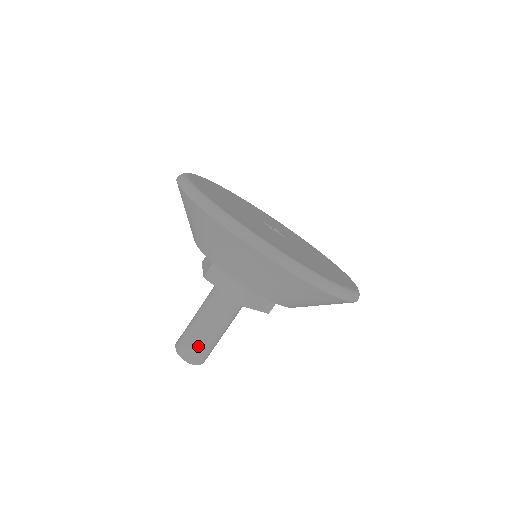
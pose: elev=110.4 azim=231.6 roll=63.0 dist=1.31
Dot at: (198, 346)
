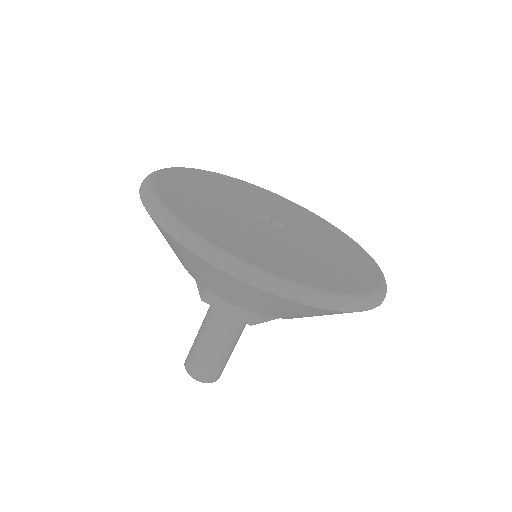
Dot at: (194, 355)
